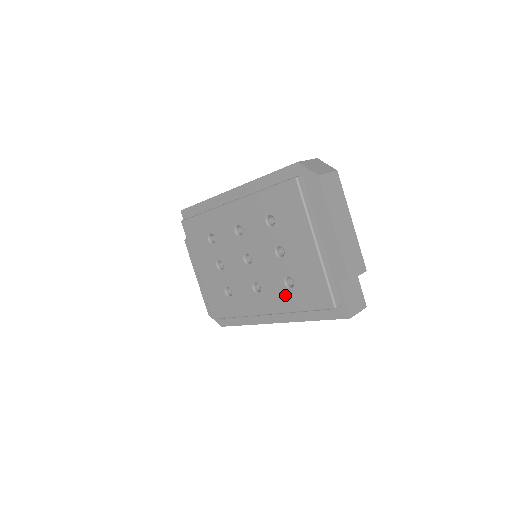
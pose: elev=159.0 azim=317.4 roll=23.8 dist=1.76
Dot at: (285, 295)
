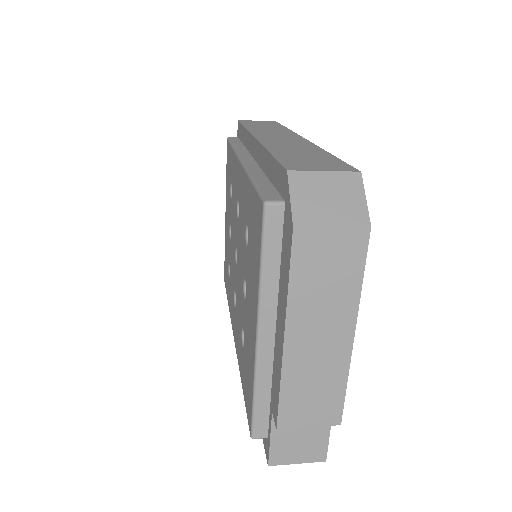
Dot at: (240, 345)
